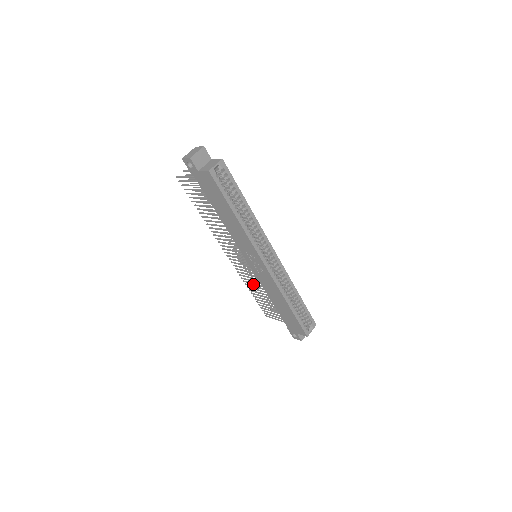
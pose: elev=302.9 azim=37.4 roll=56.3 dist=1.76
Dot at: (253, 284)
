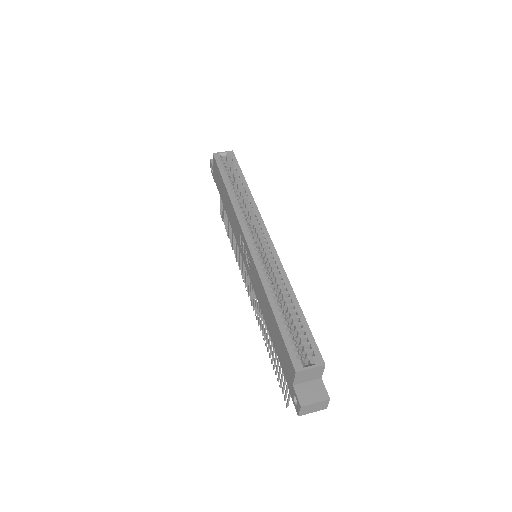
Dot at: (263, 323)
